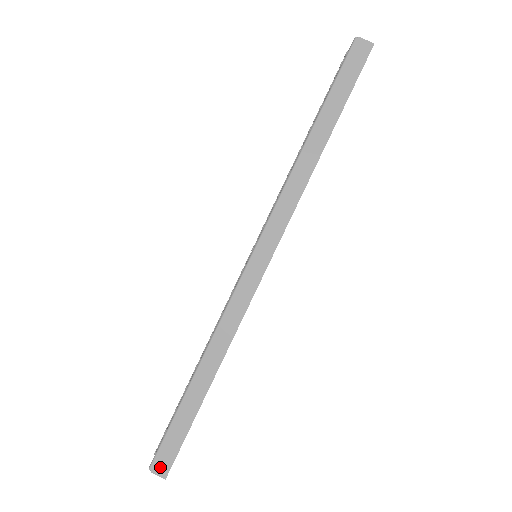
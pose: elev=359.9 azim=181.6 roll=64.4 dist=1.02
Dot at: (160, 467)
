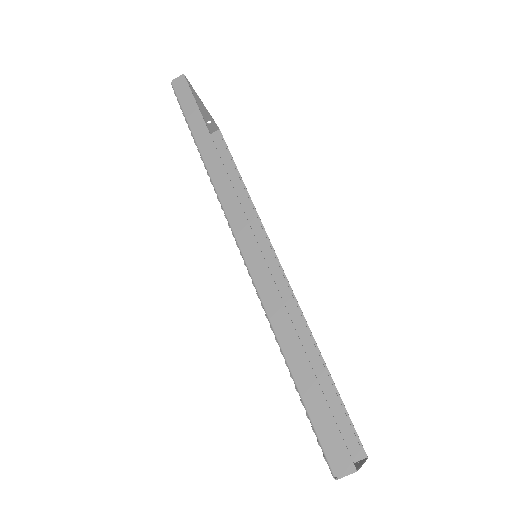
Dot at: (341, 465)
